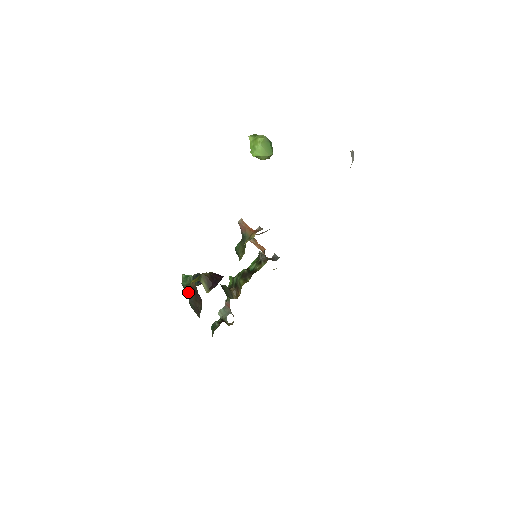
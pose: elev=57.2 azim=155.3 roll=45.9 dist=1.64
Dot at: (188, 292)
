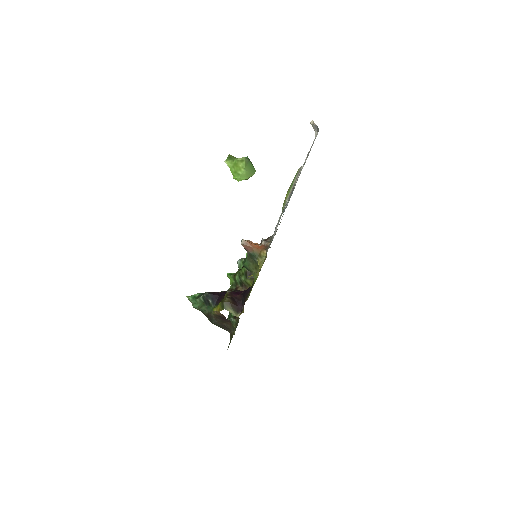
Dot at: (206, 314)
